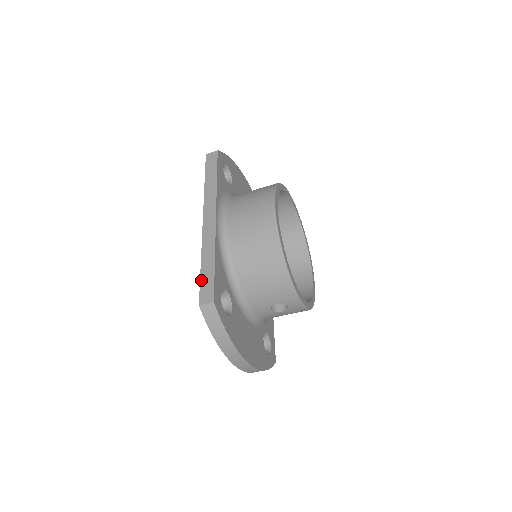
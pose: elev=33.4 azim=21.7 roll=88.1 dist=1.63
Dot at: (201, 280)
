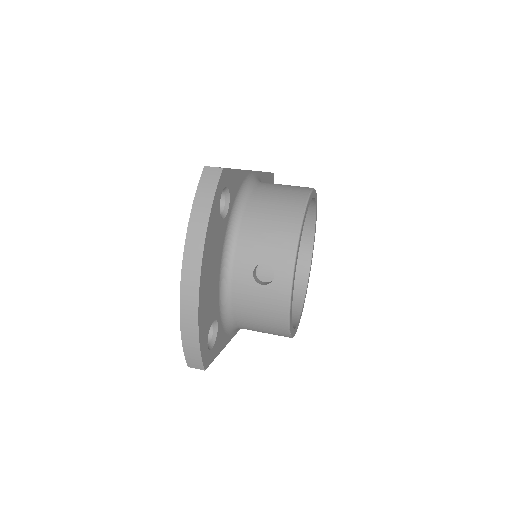
Dot at: occluded
